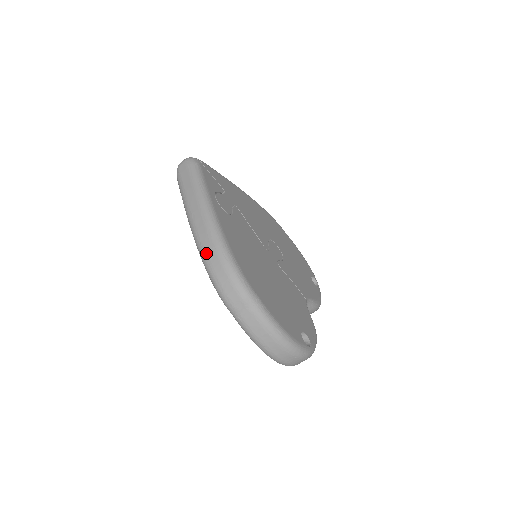
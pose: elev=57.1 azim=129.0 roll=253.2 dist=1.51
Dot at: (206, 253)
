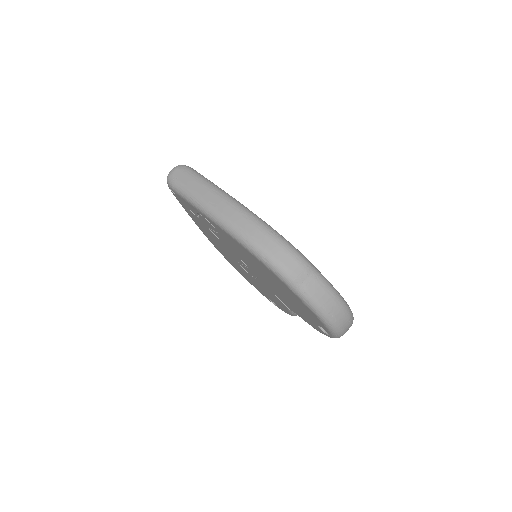
Dot at: (251, 235)
